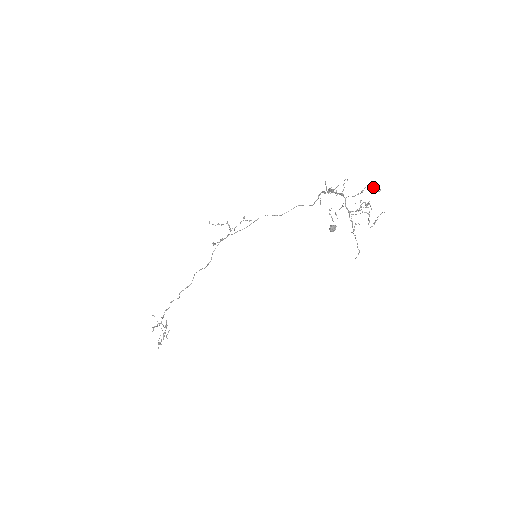
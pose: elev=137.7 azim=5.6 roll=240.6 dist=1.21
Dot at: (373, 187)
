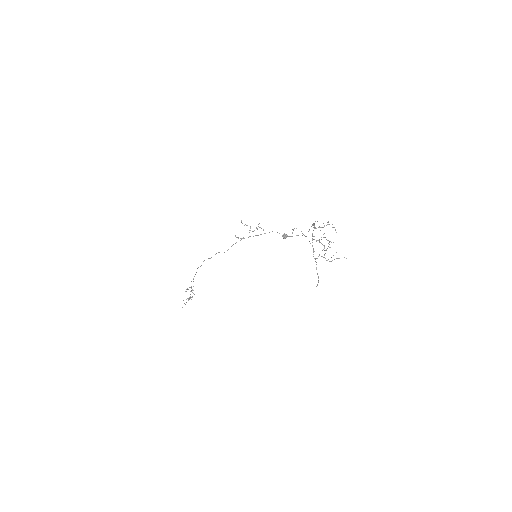
Dot at: (333, 227)
